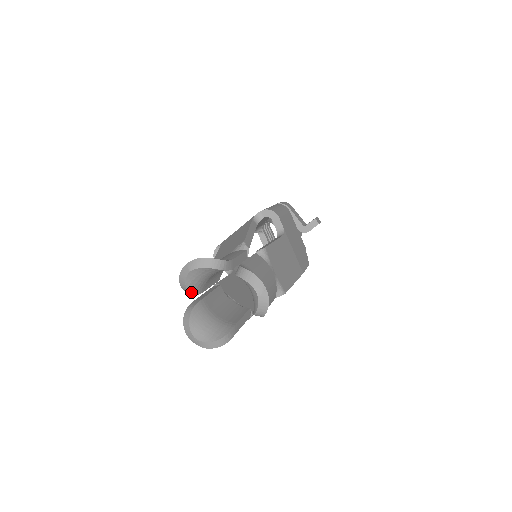
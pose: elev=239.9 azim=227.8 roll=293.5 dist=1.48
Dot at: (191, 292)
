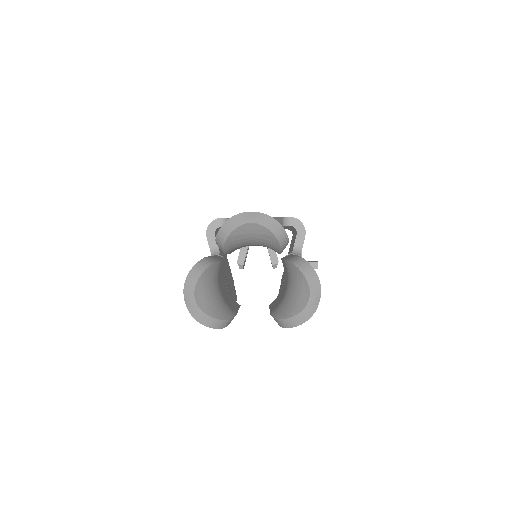
Dot at: (225, 245)
